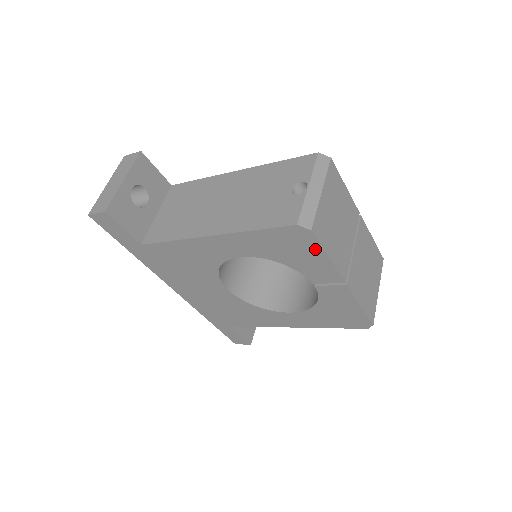
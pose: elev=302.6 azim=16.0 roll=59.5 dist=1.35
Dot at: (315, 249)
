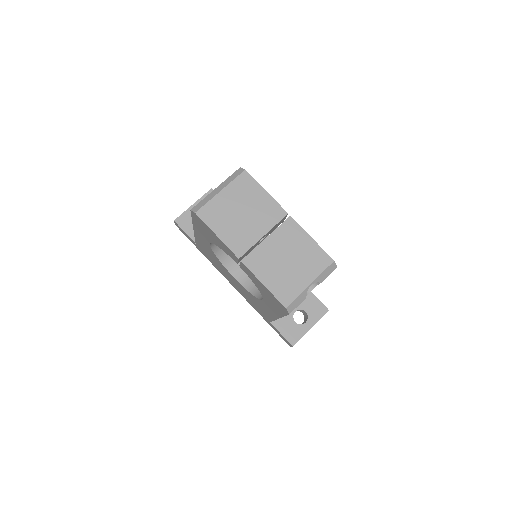
Dot at: (209, 229)
